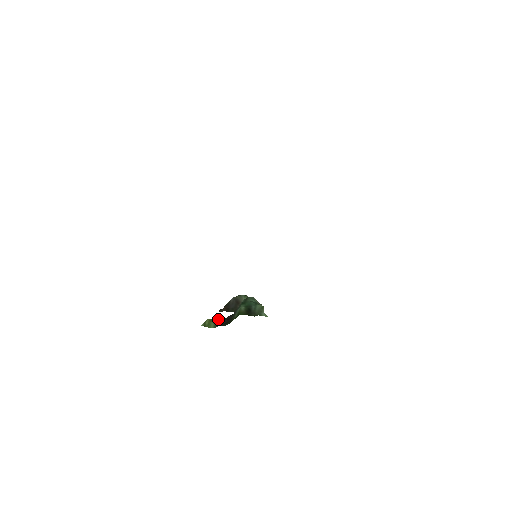
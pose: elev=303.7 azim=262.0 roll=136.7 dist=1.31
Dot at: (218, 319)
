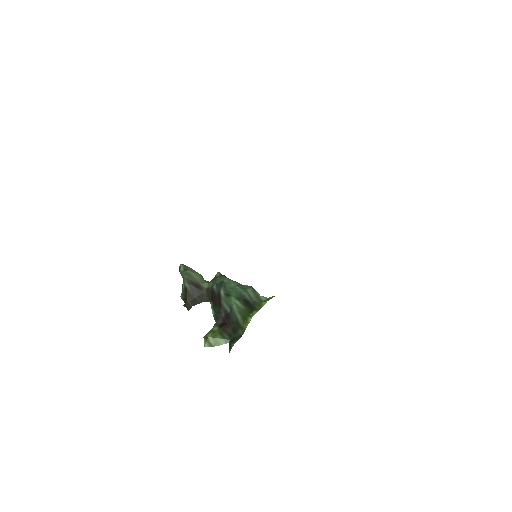
Dot at: (219, 329)
